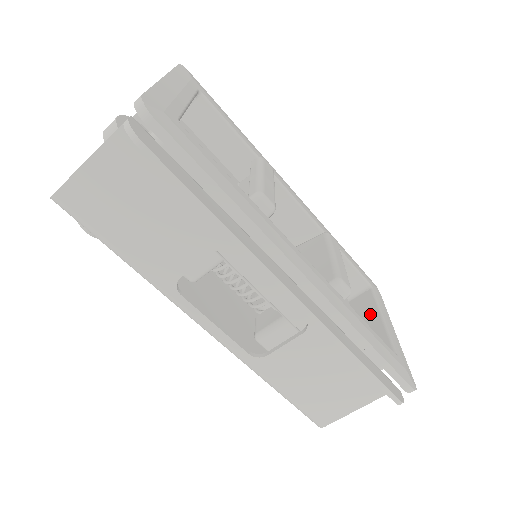
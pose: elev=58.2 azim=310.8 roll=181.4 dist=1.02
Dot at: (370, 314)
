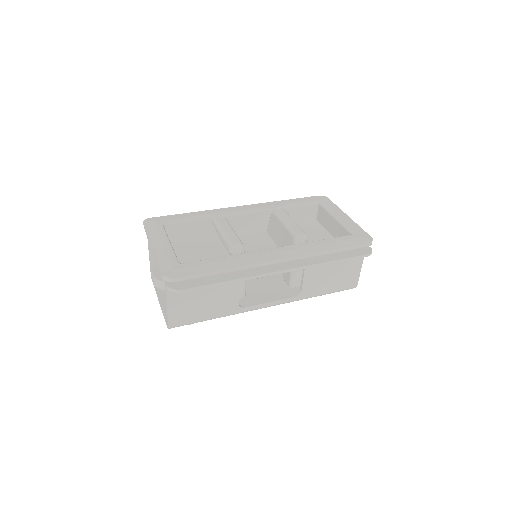
Dot at: (329, 220)
